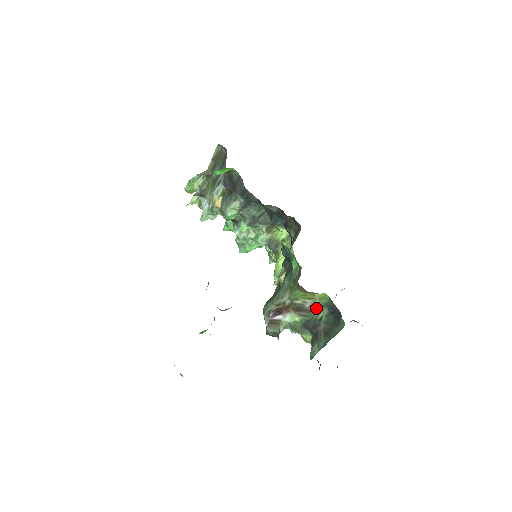
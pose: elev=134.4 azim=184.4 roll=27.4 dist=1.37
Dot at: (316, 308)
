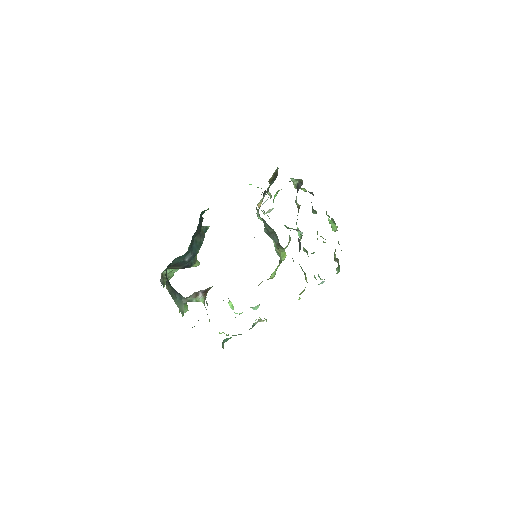
Dot at: occluded
